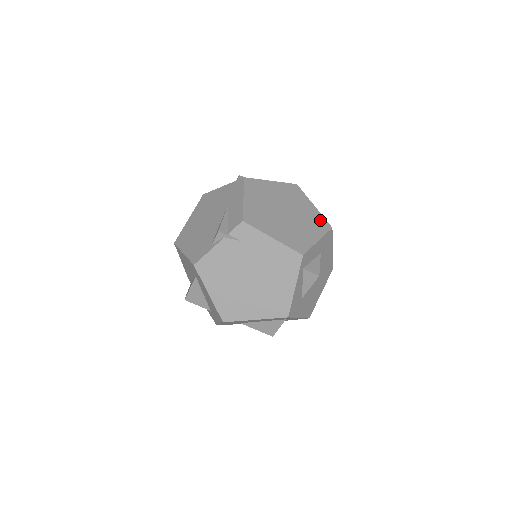
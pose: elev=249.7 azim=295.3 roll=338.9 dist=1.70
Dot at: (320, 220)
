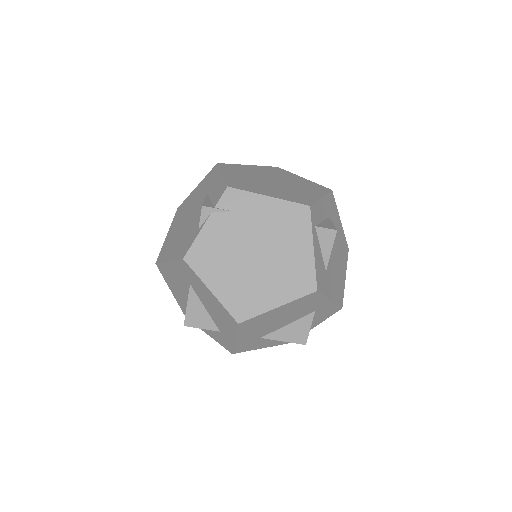
Dot at: (315, 186)
